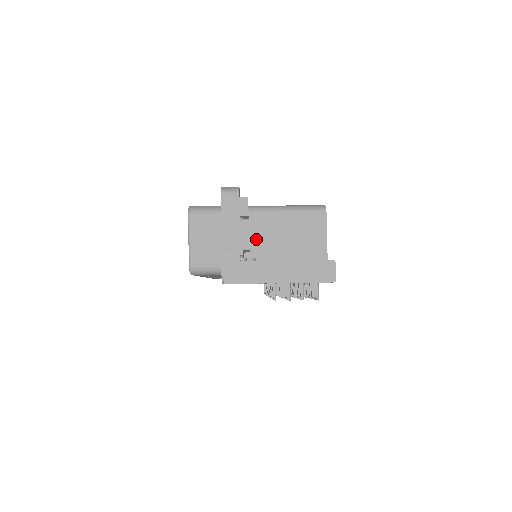
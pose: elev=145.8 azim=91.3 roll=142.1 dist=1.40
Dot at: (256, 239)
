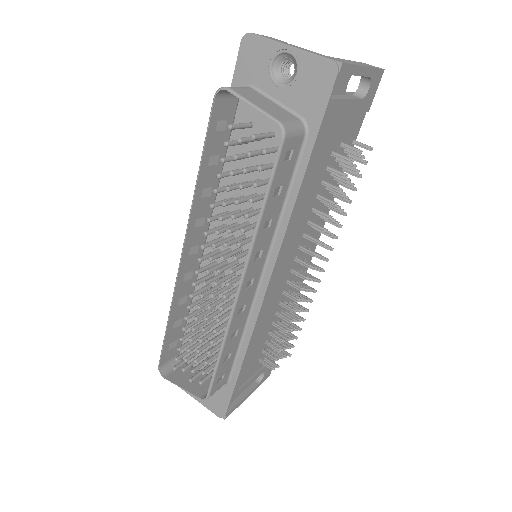
Dot at: occluded
